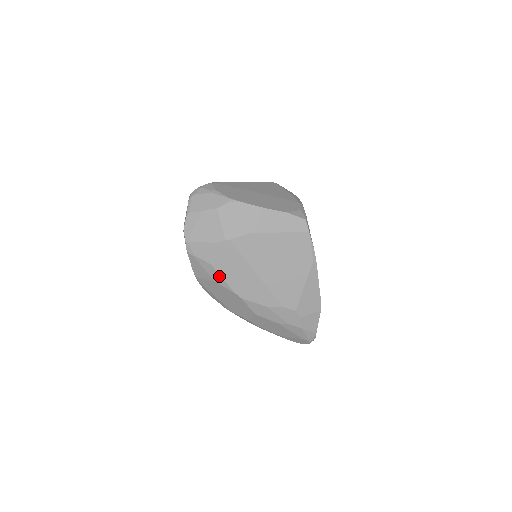
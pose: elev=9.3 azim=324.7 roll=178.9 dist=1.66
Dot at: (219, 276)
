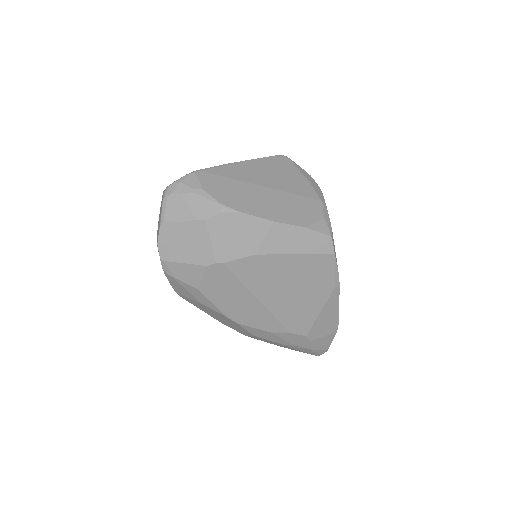
Dot at: (208, 301)
